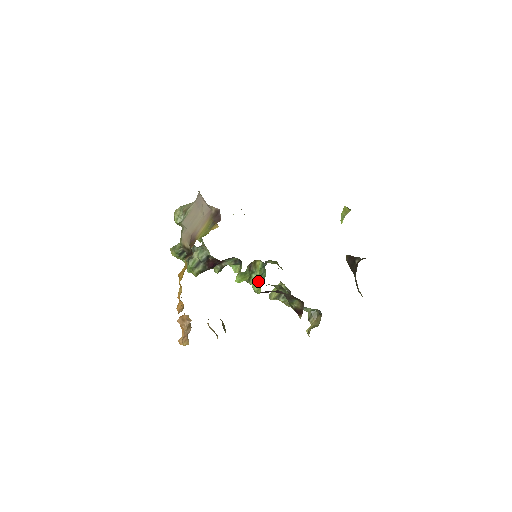
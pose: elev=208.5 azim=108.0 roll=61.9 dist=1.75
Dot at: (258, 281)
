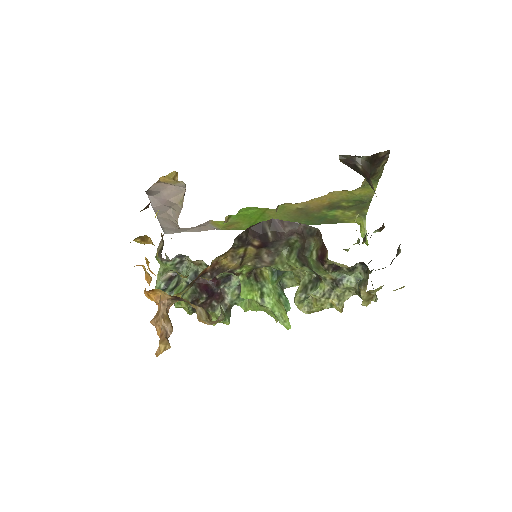
Dot at: (276, 300)
